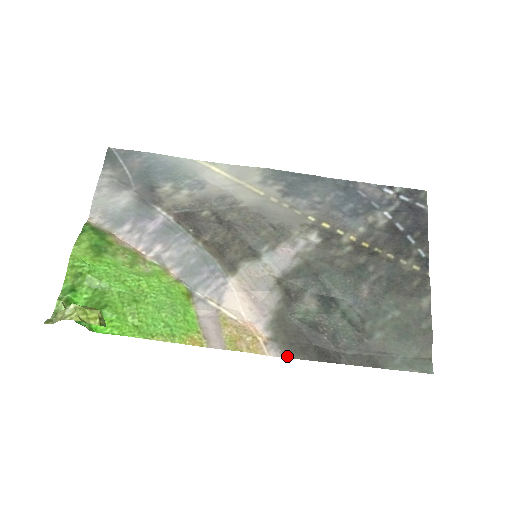
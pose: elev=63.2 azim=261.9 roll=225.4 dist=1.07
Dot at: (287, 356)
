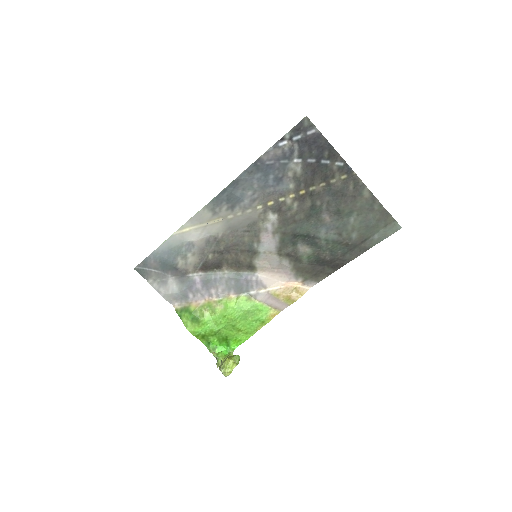
Dot at: (318, 281)
